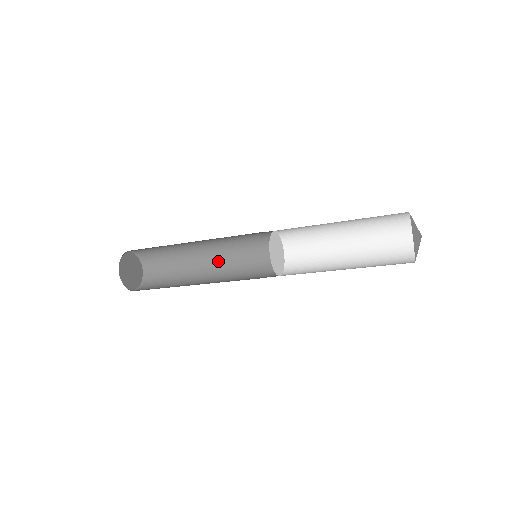
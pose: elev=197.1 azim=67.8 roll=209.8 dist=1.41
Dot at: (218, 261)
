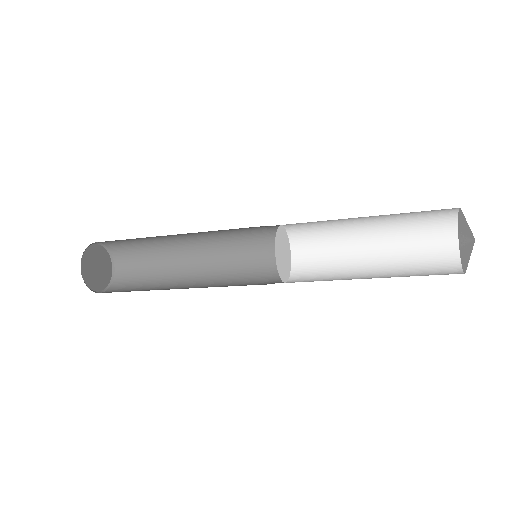
Dot at: (205, 248)
